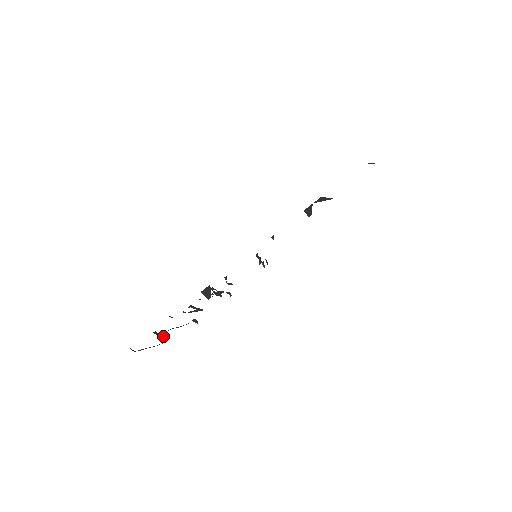
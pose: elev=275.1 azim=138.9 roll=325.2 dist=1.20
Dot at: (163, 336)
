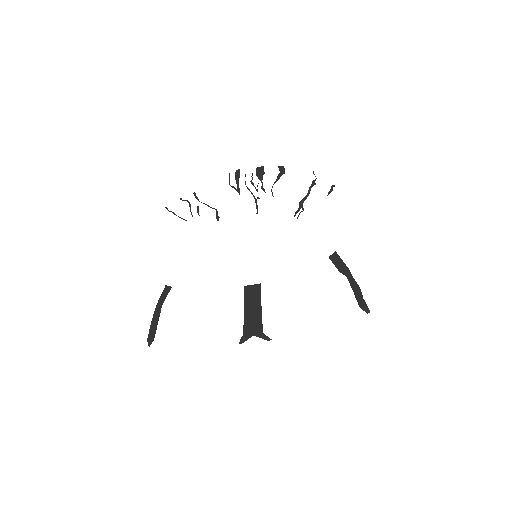
Dot at: (191, 213)
